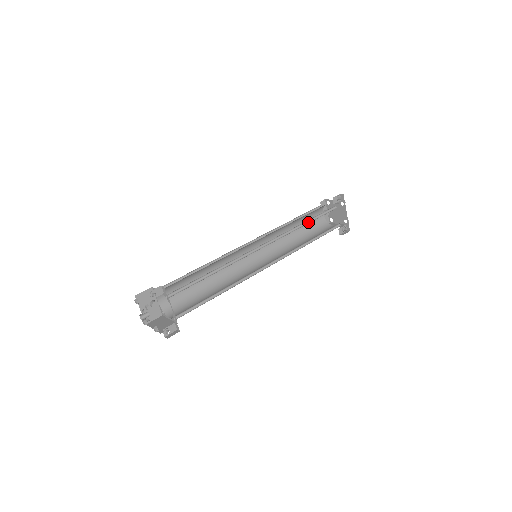
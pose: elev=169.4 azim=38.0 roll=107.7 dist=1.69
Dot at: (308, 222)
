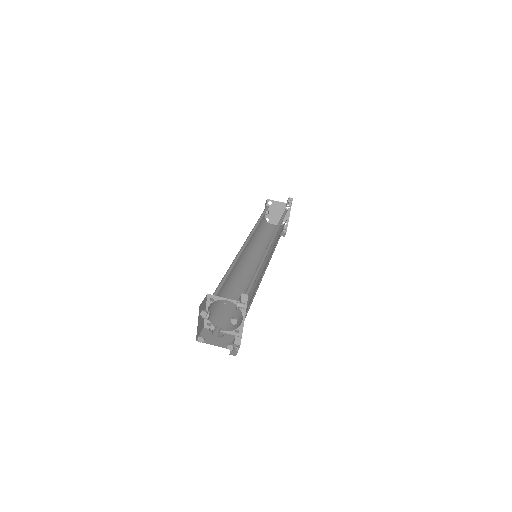
Dot at: (279, 223)
